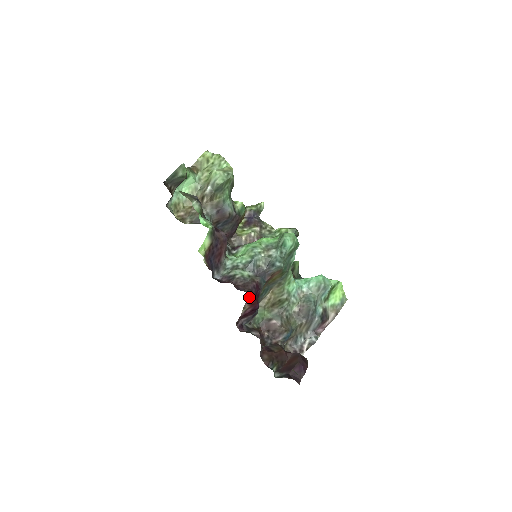
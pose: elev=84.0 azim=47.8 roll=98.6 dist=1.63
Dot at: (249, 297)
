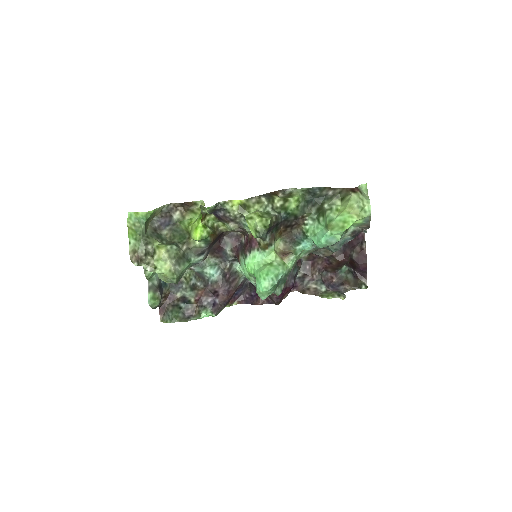
Dot at: (280, 301)
